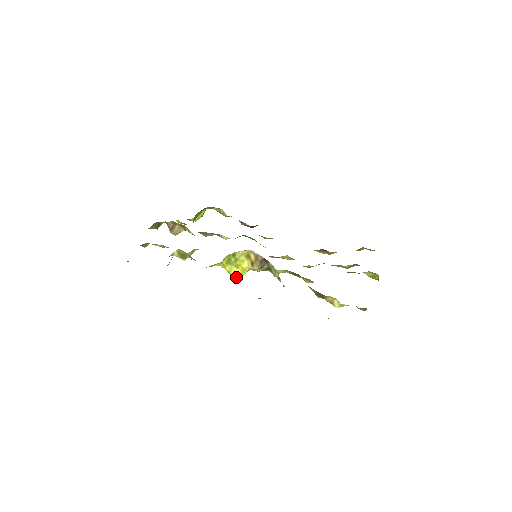
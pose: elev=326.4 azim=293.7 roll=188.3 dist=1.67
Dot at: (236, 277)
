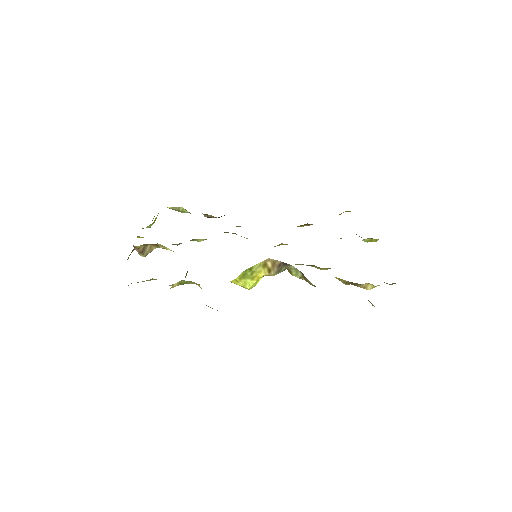
Dot at: (250, 288)
